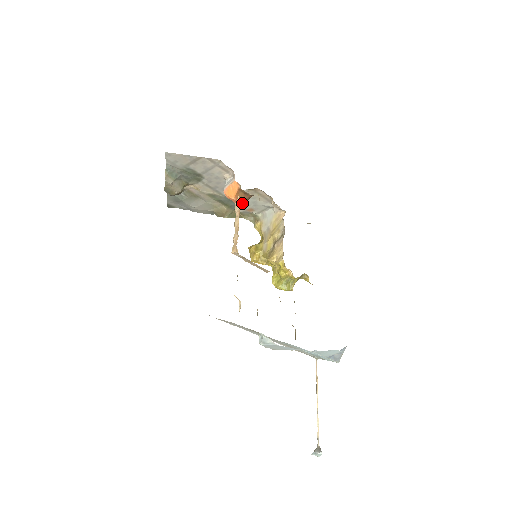
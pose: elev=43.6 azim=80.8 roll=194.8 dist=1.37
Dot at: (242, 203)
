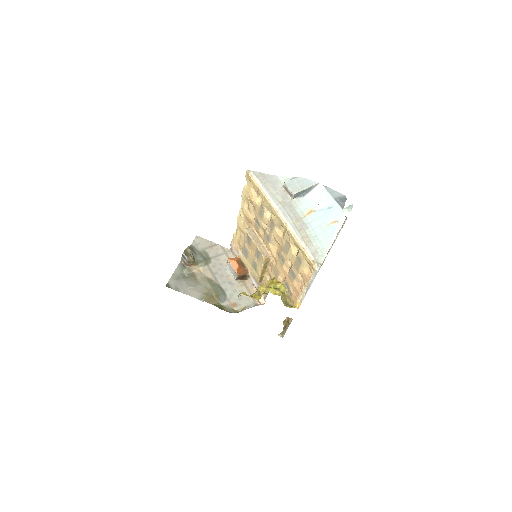
Dot at: (238, 270)
